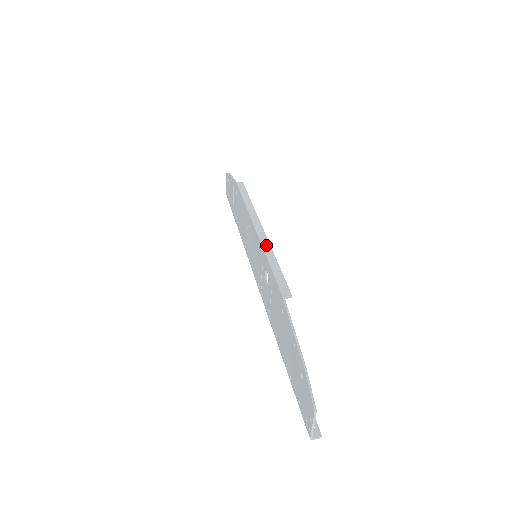
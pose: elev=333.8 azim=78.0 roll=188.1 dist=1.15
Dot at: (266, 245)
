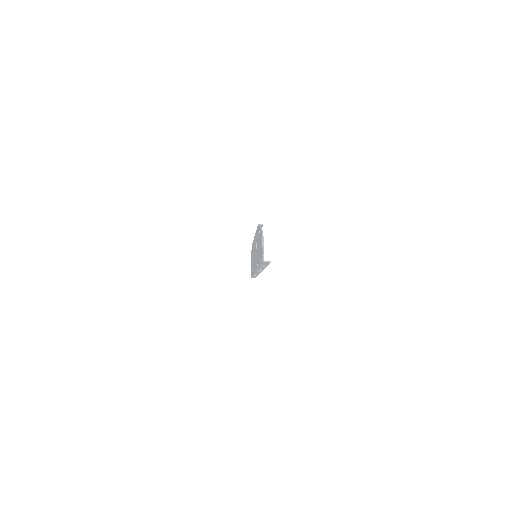
Dot at: occluded
